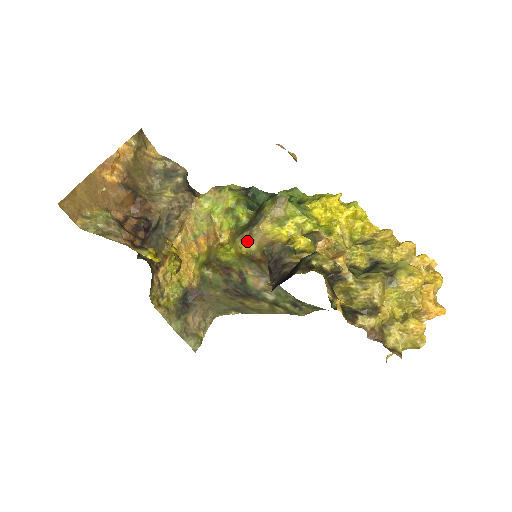
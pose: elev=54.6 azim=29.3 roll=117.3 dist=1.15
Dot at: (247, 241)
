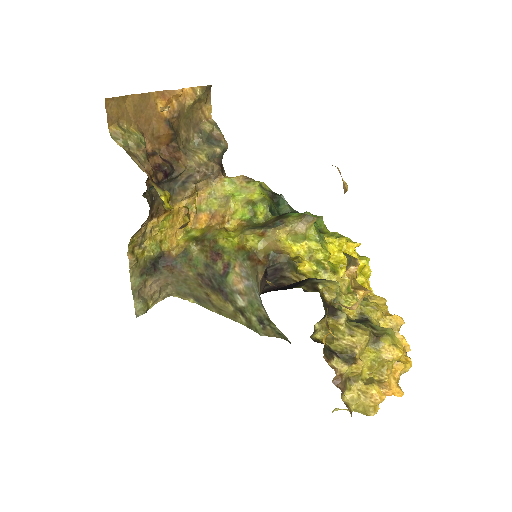
Dot at: (257, 237)
